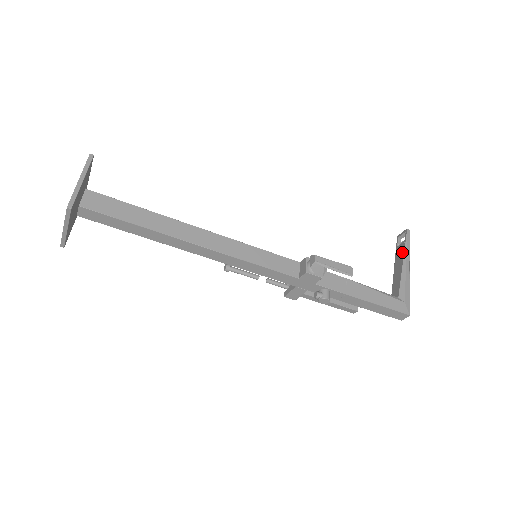
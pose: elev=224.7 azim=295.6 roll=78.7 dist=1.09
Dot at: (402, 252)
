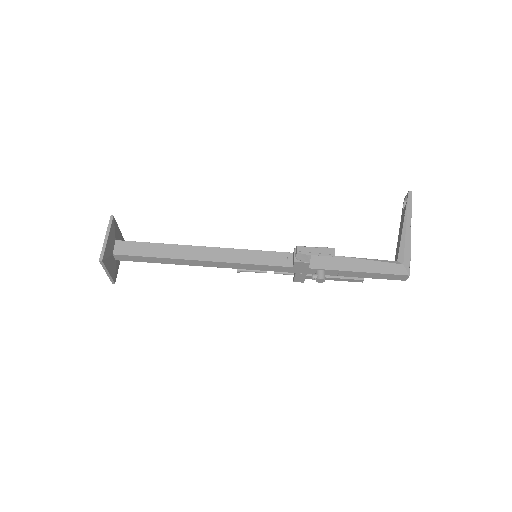
Dot at: (403, 216)
